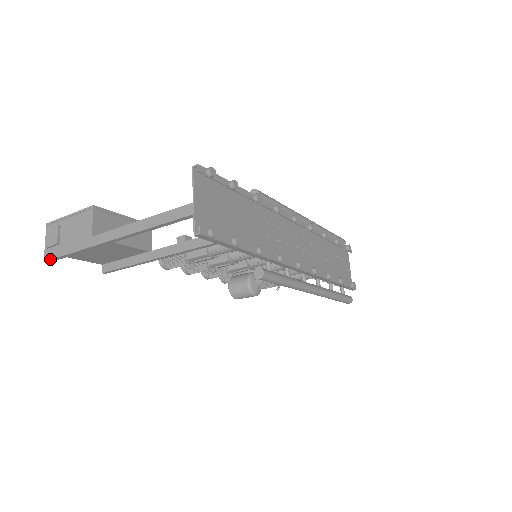
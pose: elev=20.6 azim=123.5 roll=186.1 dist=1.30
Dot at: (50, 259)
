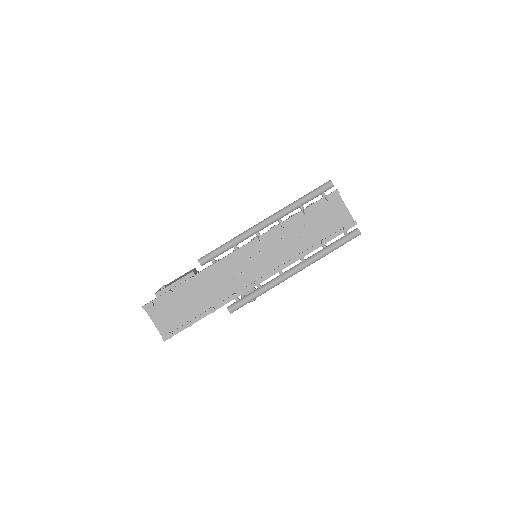
Dot at: occluded
